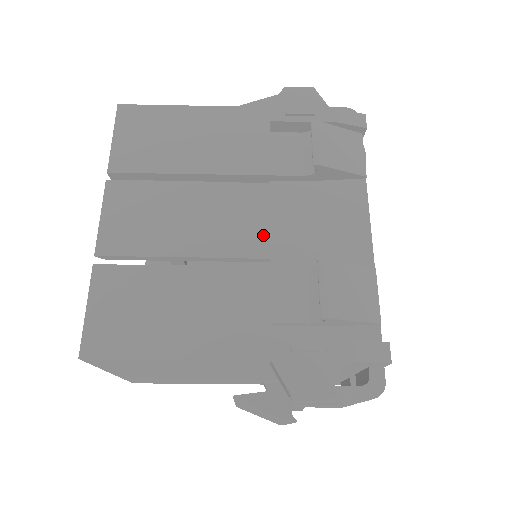
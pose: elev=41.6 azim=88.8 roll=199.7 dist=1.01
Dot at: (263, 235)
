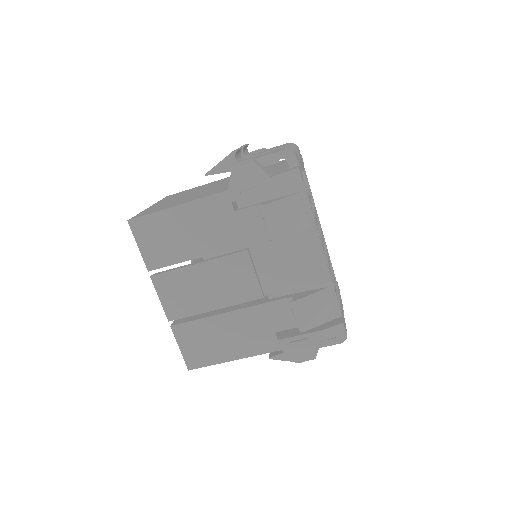
Dot at: (255, 285)
